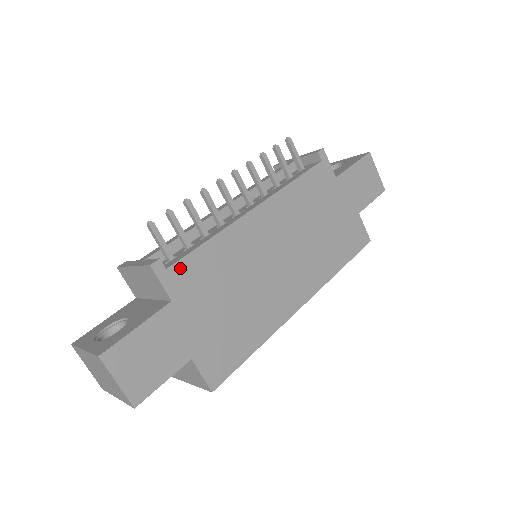
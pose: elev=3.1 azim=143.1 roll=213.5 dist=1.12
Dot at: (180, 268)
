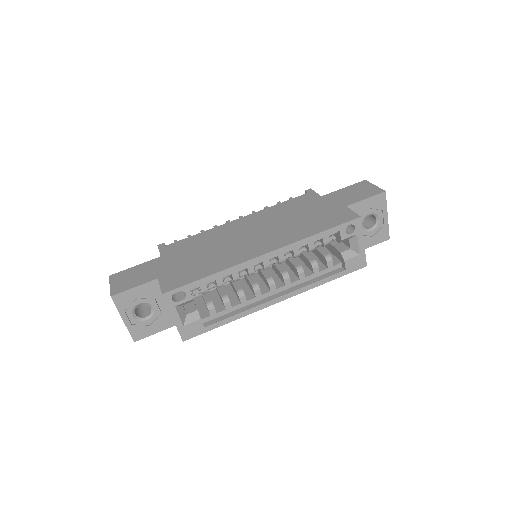
Dot at: (174, 245)
